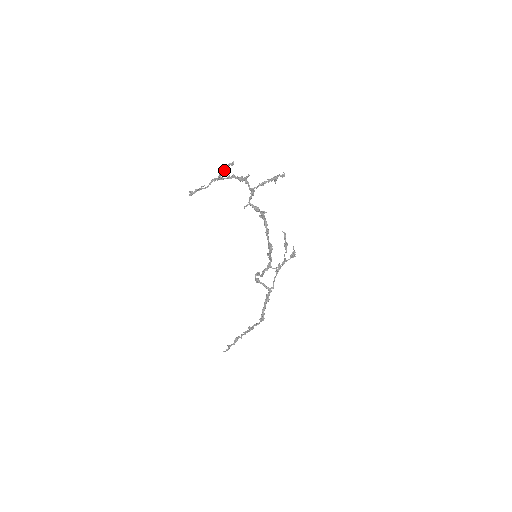
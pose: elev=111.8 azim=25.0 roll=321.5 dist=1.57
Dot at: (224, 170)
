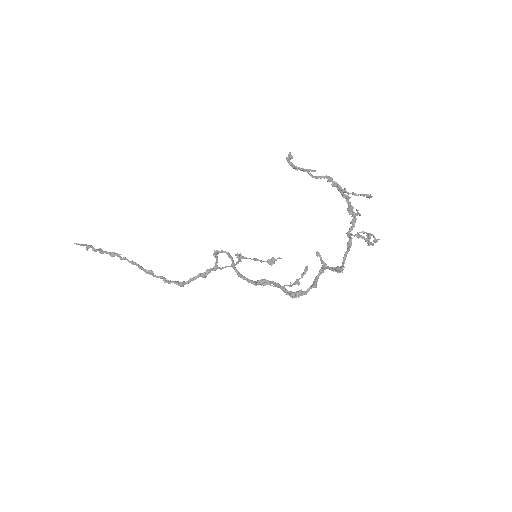
Dot at: (357, 195)
